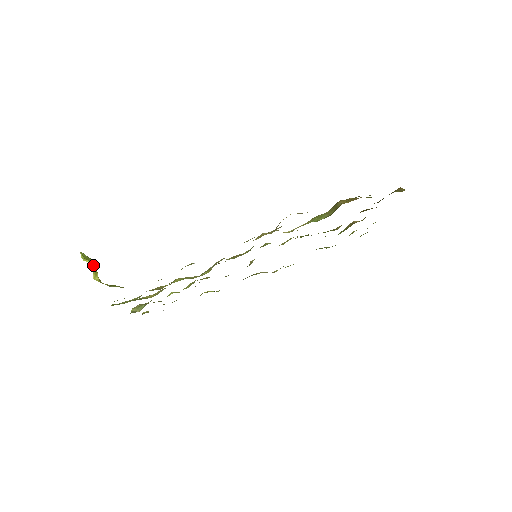
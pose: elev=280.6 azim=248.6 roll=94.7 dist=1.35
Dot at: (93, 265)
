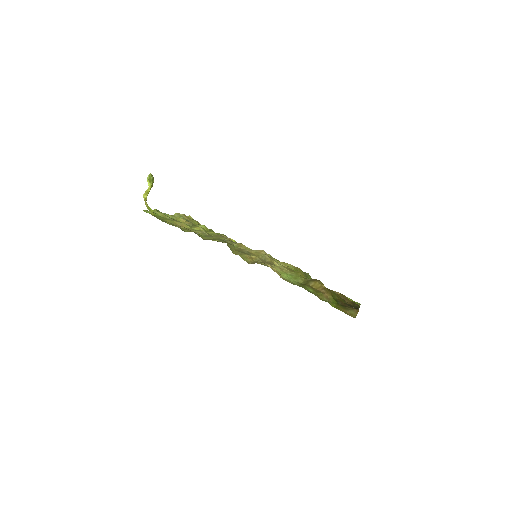
Dot at: (149, 187)
